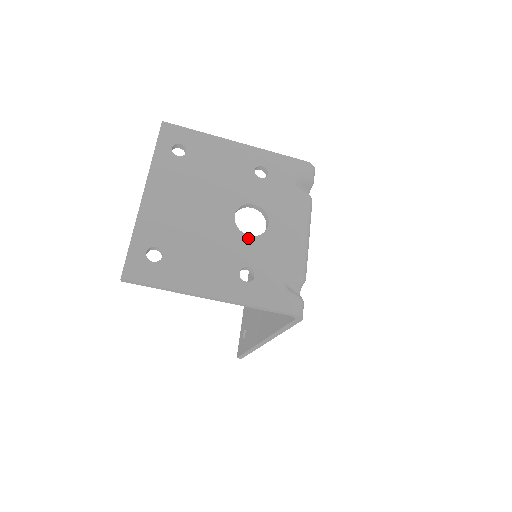
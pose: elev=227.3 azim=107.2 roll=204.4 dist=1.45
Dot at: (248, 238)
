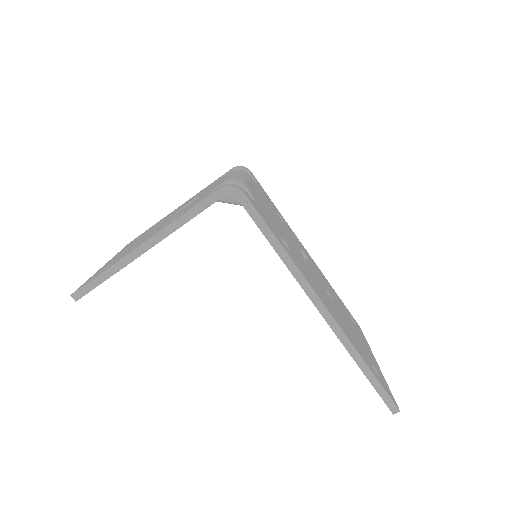
Dot at: occluded
